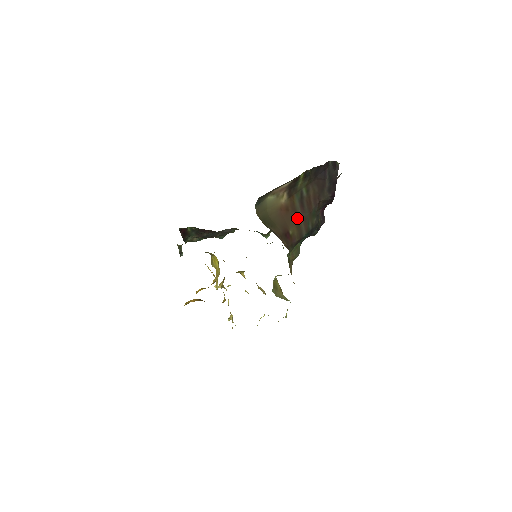
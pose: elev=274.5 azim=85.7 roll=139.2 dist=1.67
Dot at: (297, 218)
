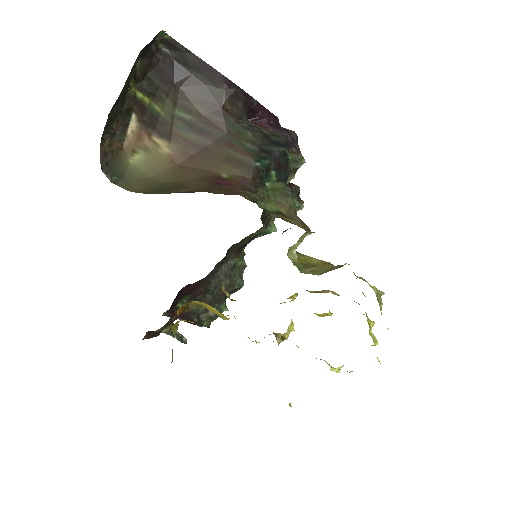
Dot at: (215, 153)
